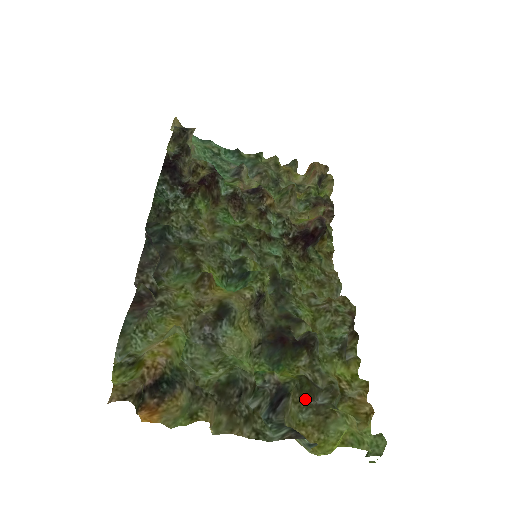
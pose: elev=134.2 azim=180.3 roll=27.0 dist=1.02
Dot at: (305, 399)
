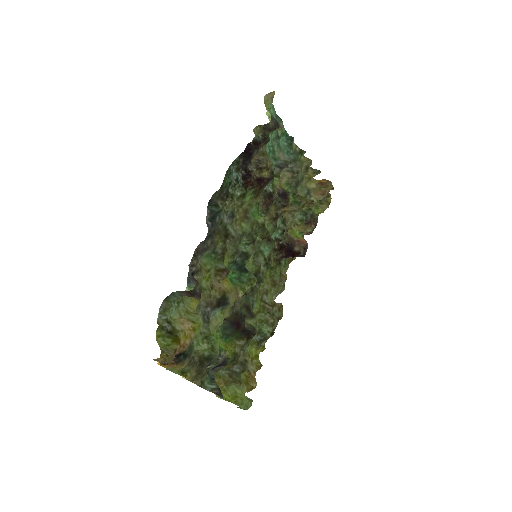
Dot at: (230, 366)
